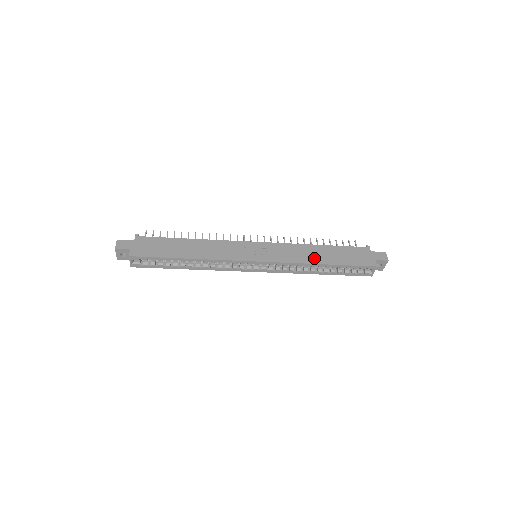
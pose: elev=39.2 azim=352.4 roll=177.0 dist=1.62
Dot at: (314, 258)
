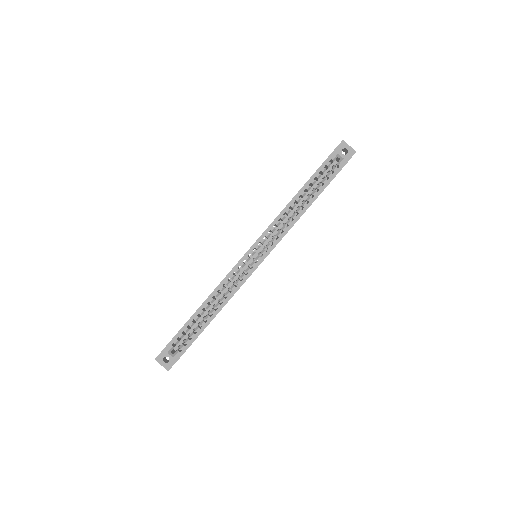
Dot at: occluded
